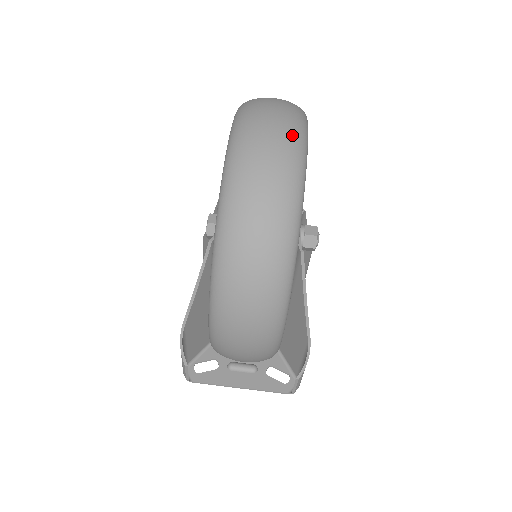
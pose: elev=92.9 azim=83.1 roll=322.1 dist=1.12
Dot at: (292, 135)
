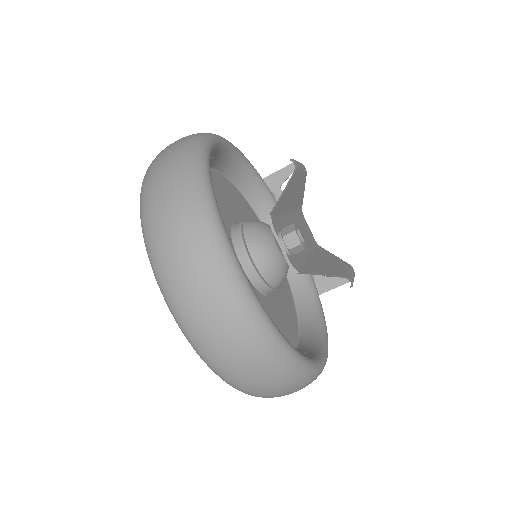
Dot at: (226, 295)
